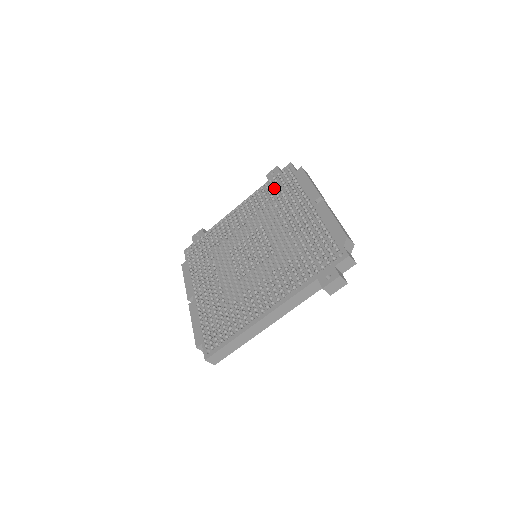
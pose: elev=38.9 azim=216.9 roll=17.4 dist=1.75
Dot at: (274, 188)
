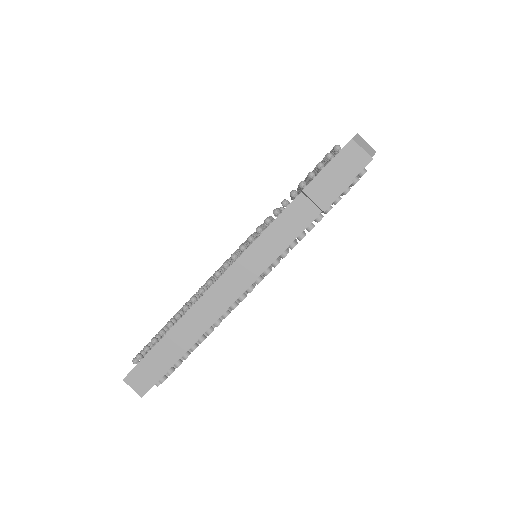
Dot at: occluded
